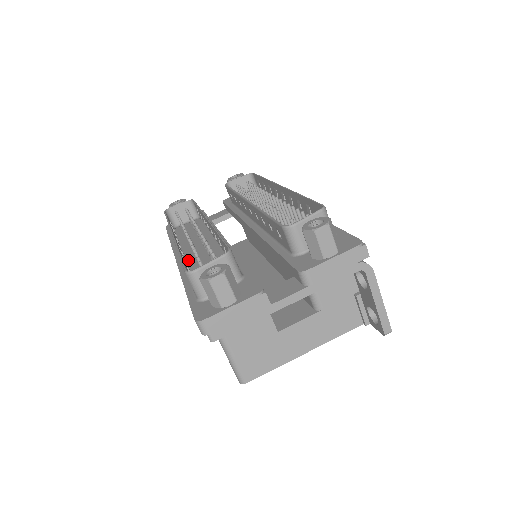
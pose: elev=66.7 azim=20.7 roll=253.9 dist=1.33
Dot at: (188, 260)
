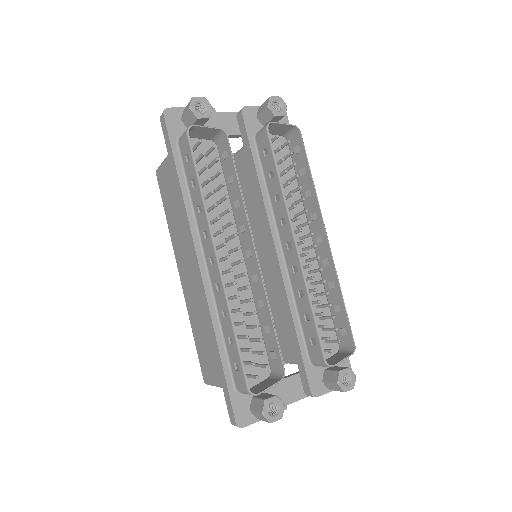
Dot at: occluded
